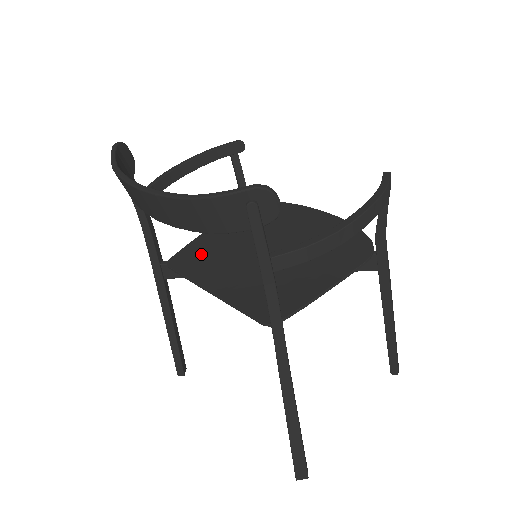
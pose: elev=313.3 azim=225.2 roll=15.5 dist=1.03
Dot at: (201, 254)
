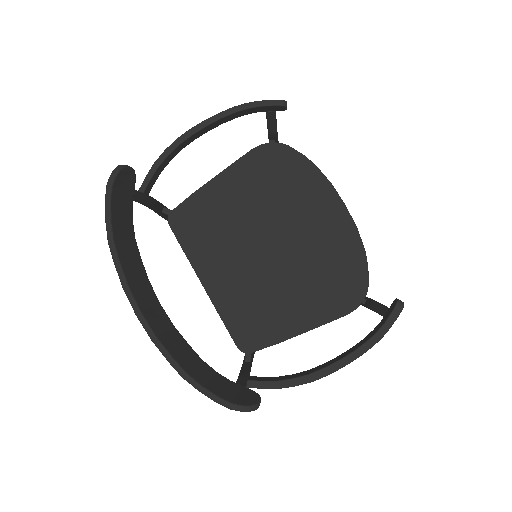
Dot at: (204, 221)
